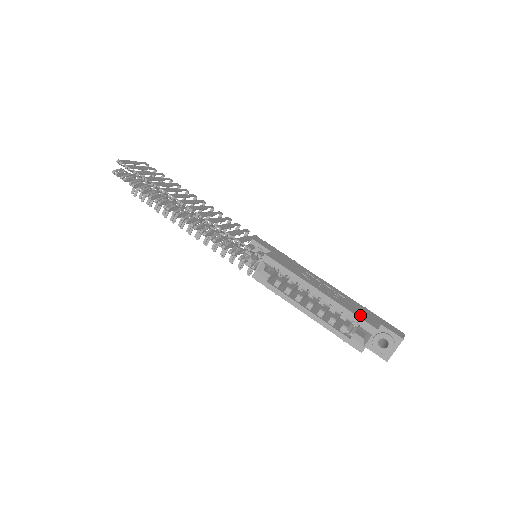
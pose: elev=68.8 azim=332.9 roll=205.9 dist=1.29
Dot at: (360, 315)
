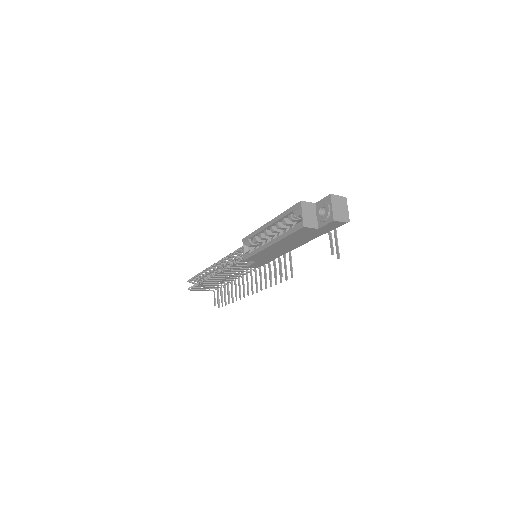
Dot at: occluded
